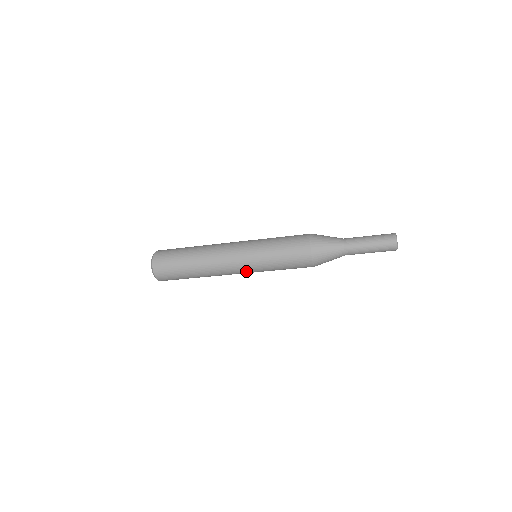
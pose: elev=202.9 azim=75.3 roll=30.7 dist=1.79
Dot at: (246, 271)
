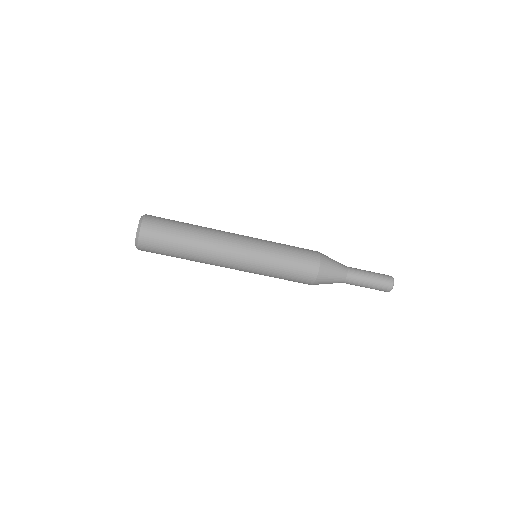
Dot at: (247, 257)
